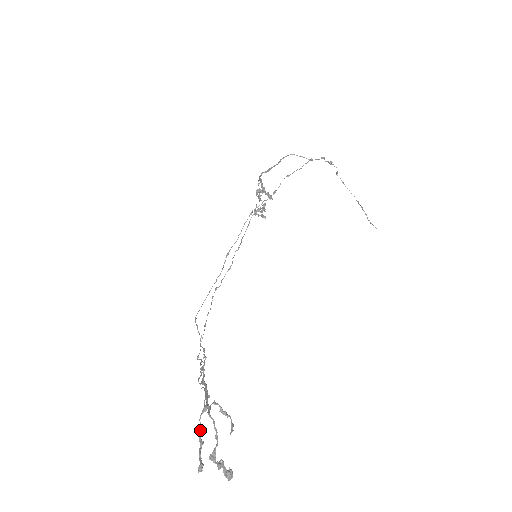
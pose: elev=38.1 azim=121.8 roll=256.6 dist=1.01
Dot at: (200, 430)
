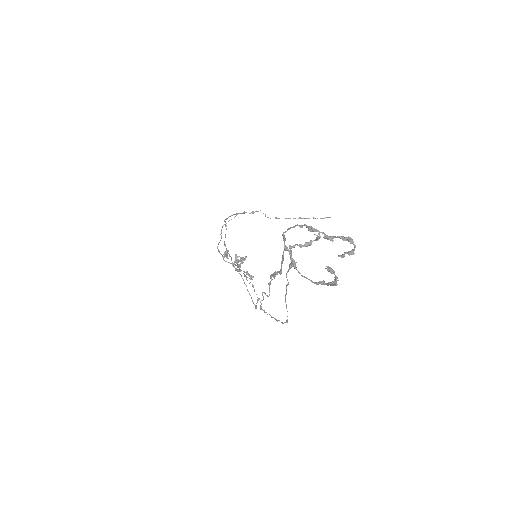
Dot at: (311, 281)
